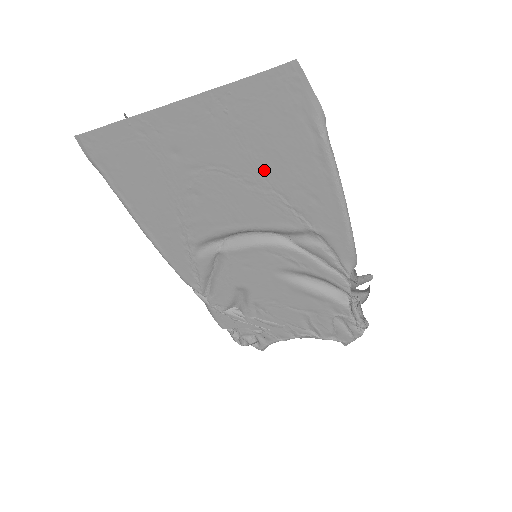
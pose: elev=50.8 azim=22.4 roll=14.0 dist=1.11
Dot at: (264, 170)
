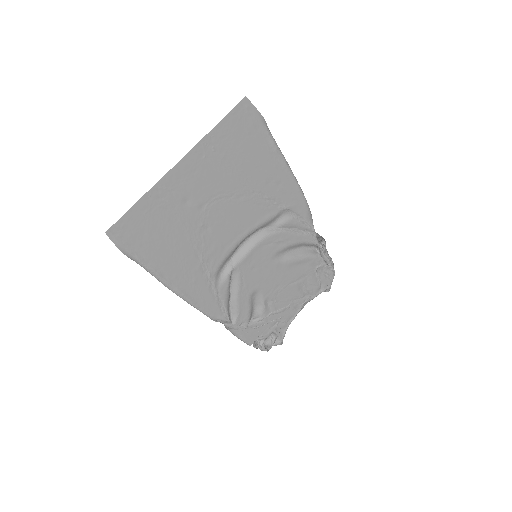
Dot at: (246, 181)
